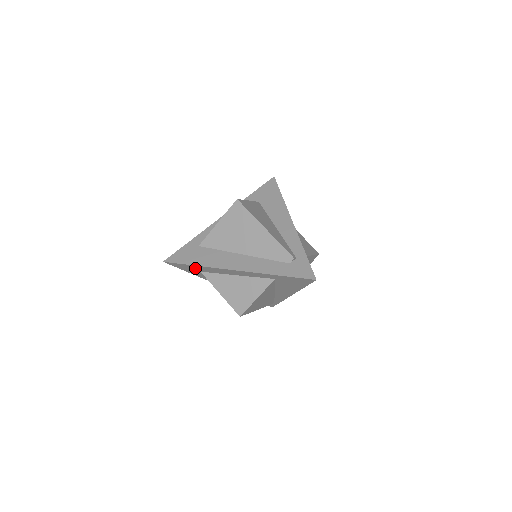
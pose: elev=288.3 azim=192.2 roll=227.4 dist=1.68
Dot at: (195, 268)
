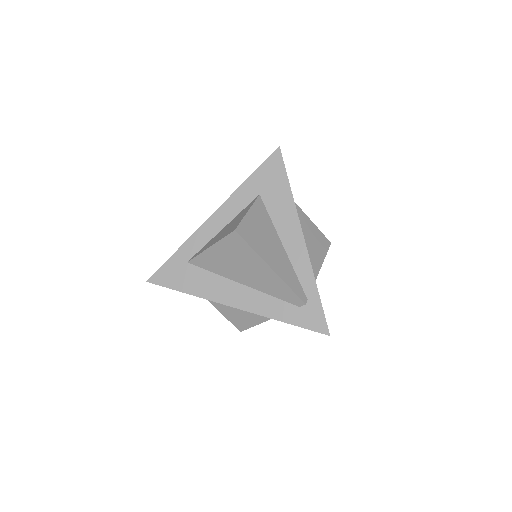
Dot at: occluded
